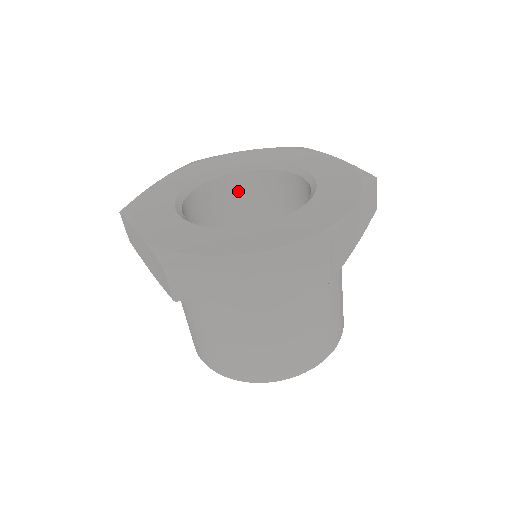
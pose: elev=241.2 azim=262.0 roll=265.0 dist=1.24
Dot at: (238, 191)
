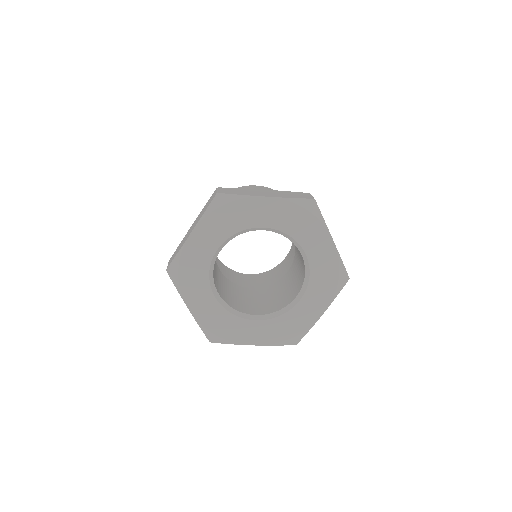
Dot at: occluded
